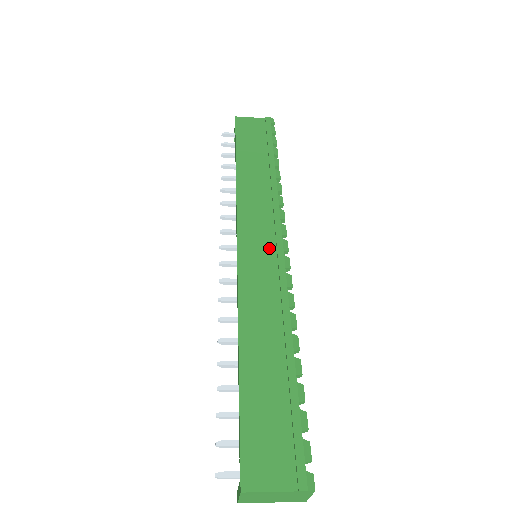
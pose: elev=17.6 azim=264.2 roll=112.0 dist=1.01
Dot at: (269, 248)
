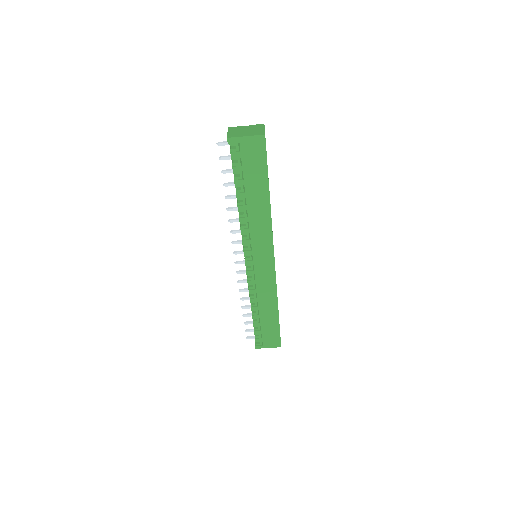
Dot at: occluded
